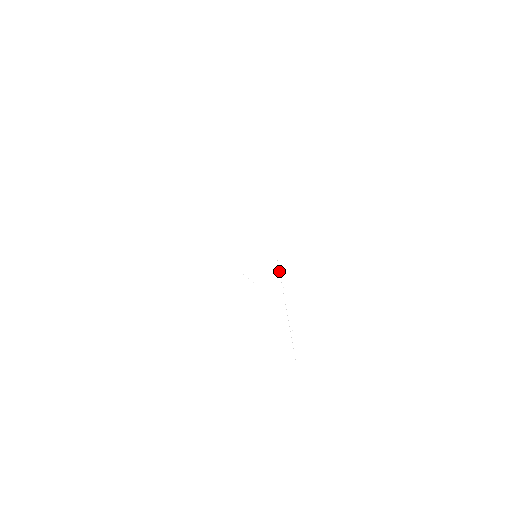
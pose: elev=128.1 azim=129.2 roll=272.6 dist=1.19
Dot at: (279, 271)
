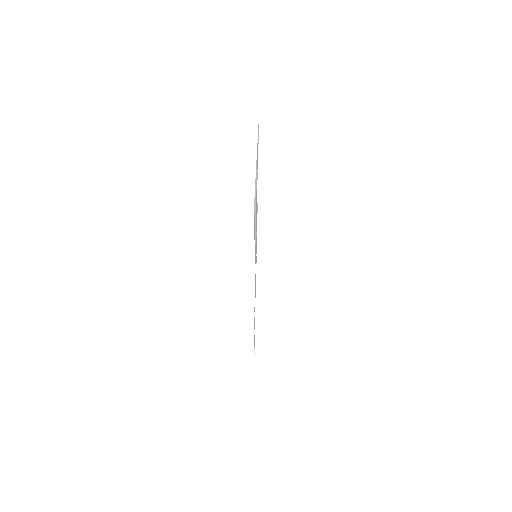
Dot at: occluded
